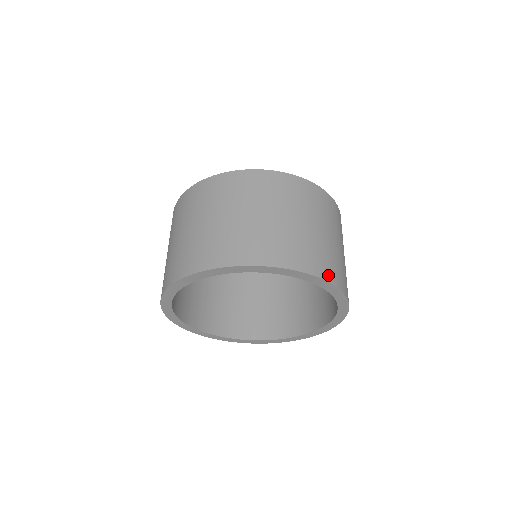
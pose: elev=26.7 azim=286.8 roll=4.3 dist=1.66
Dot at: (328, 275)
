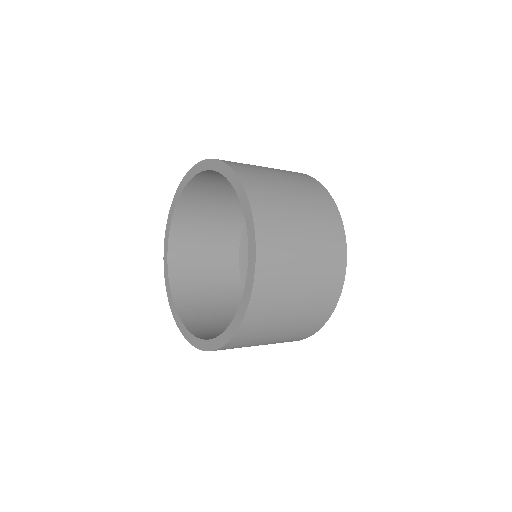
Dot at: occluded
